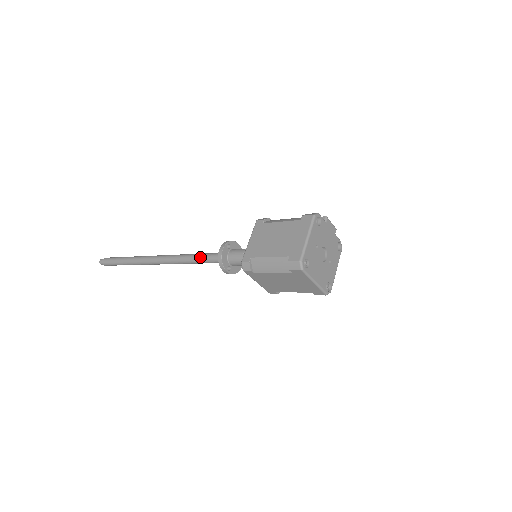
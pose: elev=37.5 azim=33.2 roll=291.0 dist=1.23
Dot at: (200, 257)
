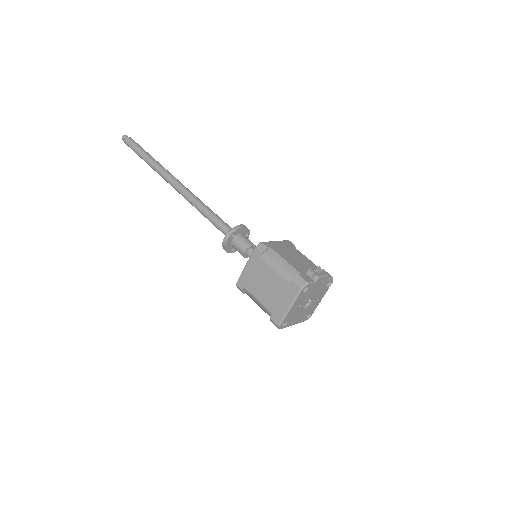
Dot at: (210, 220)
